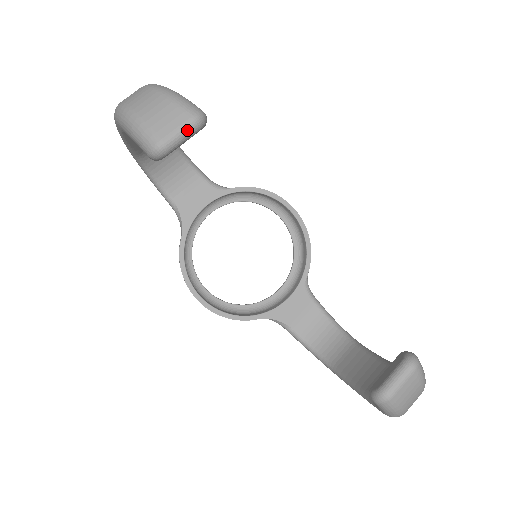
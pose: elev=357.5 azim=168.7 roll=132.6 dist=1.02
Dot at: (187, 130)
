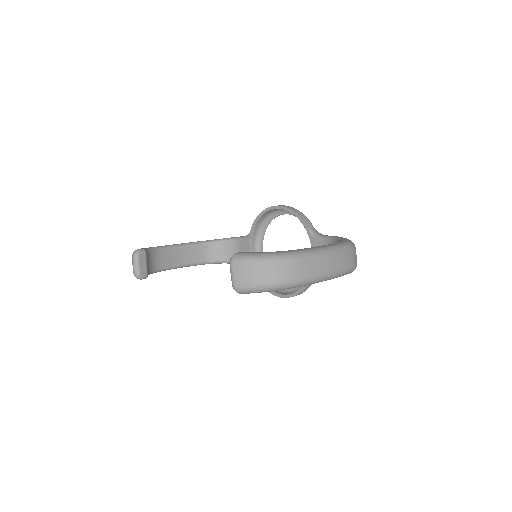
Dot at: (134, 262)
